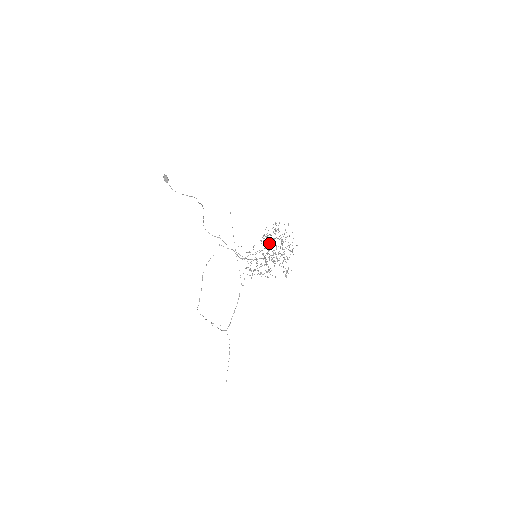
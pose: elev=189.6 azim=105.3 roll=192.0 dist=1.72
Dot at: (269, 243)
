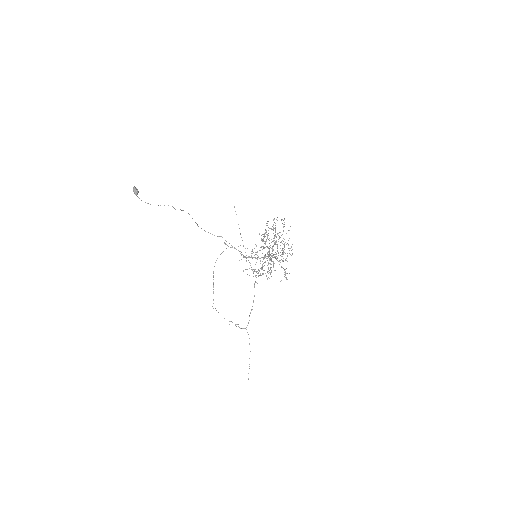
Dot at: occluded
